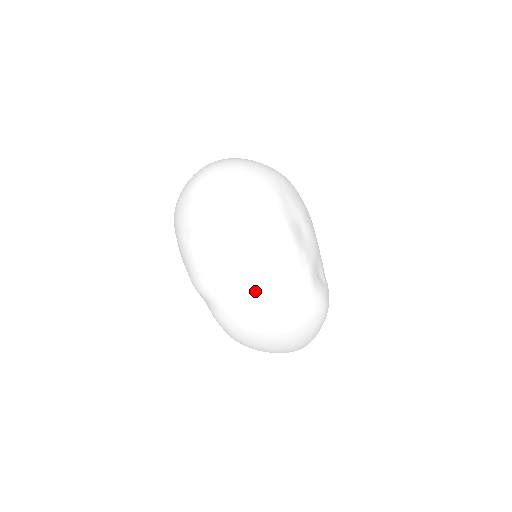
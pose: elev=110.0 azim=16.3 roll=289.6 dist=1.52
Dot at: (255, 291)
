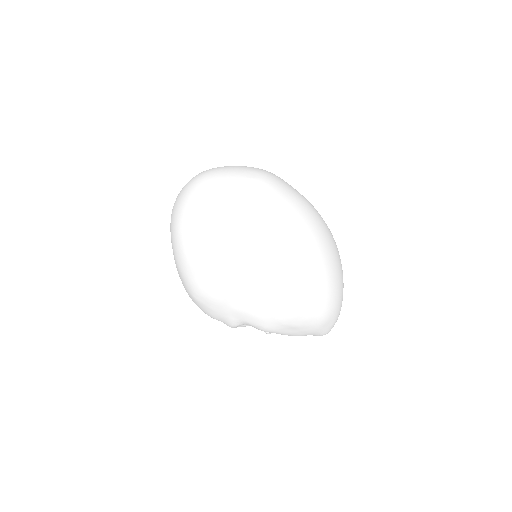
Dot at: (312, 213)
